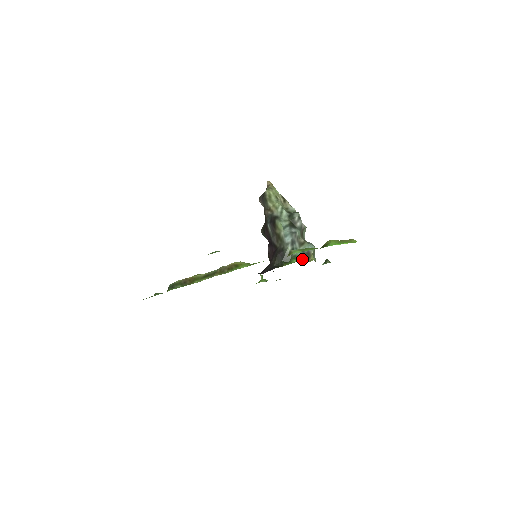
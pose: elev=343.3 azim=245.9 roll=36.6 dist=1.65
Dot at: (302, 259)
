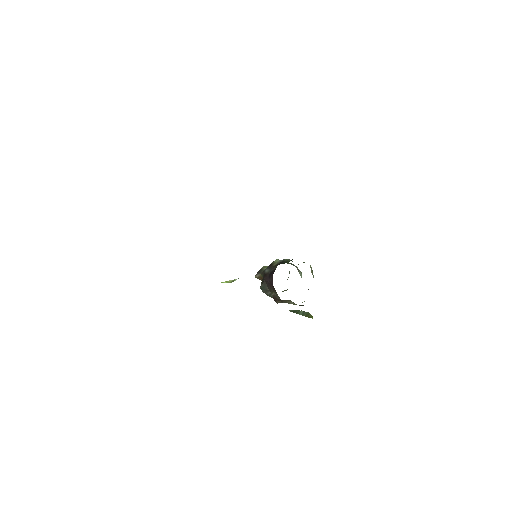
Dot at: occluded
